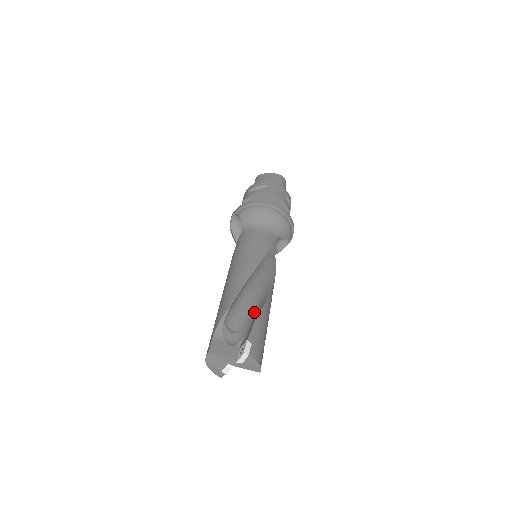
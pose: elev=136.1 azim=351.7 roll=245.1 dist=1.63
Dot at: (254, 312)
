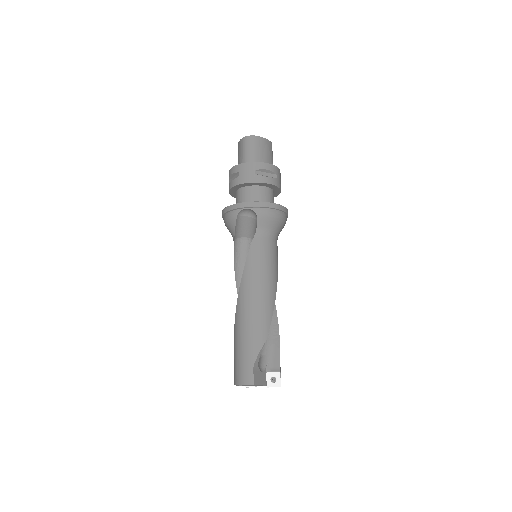
Dot at: (270, 333)
